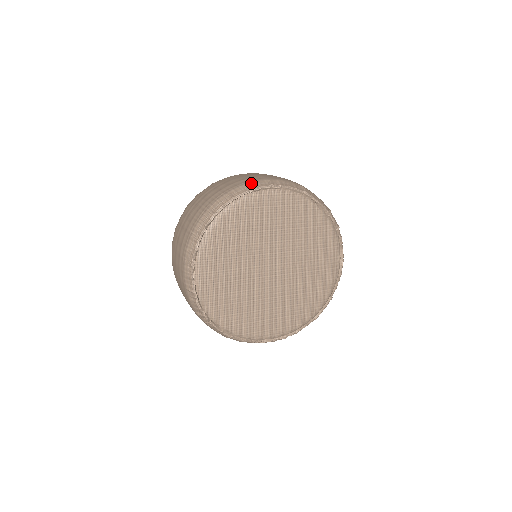
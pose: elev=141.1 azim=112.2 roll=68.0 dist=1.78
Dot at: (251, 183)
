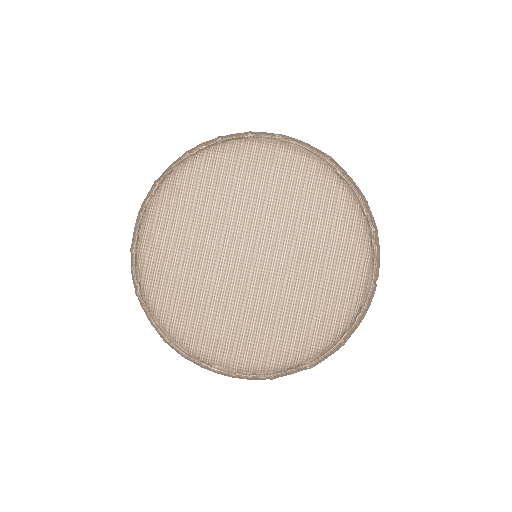
Dot at: occluded
